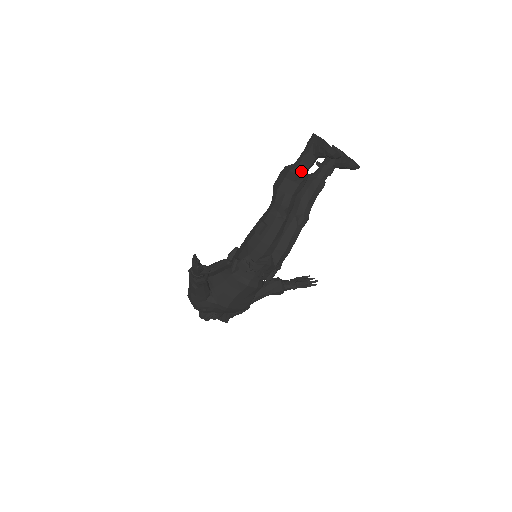
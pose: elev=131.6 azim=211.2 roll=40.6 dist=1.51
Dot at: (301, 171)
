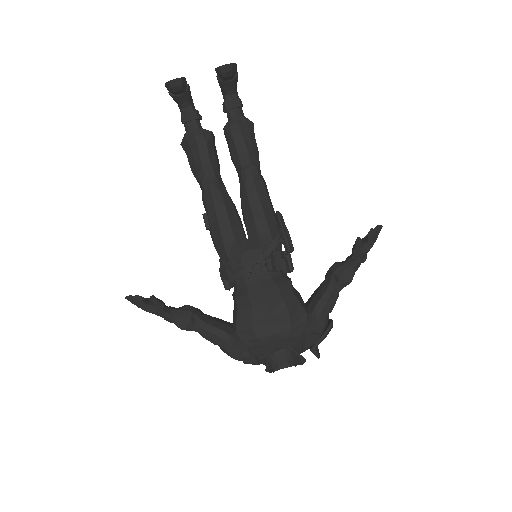
Dot at: (187, 133)
